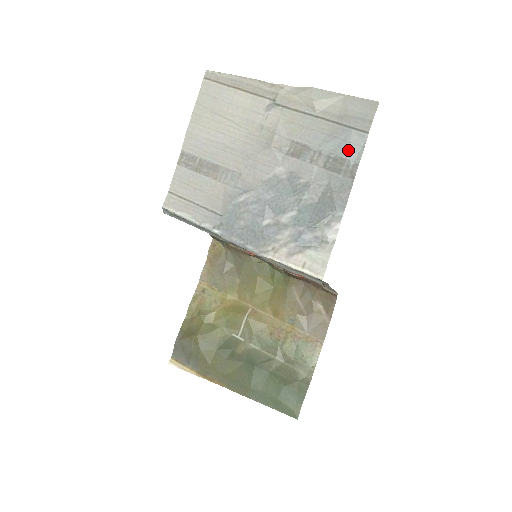
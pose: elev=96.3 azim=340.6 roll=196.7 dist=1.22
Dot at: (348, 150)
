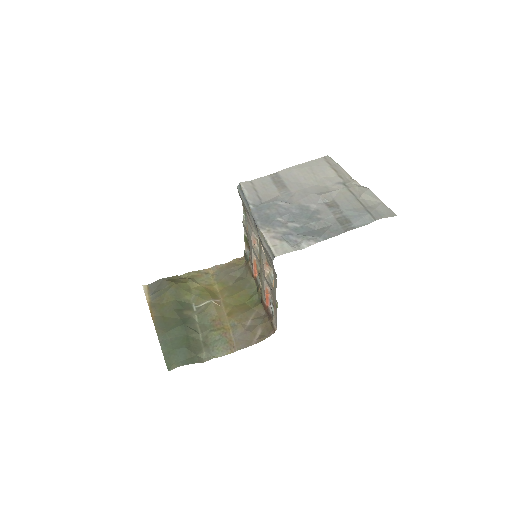
Dot at: (357, 220)
